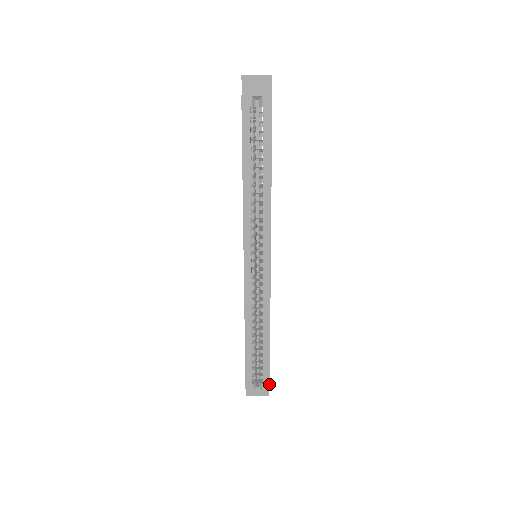
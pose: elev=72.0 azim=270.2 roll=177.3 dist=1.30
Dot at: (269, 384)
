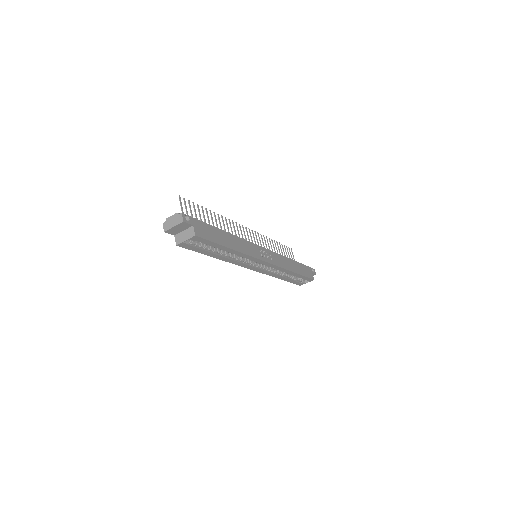
Dot at: (312, 279)
